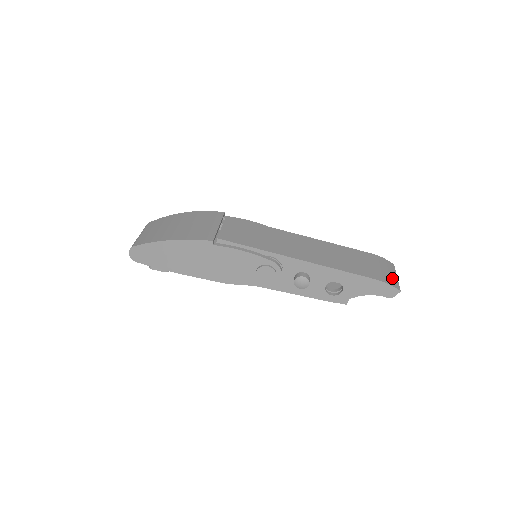
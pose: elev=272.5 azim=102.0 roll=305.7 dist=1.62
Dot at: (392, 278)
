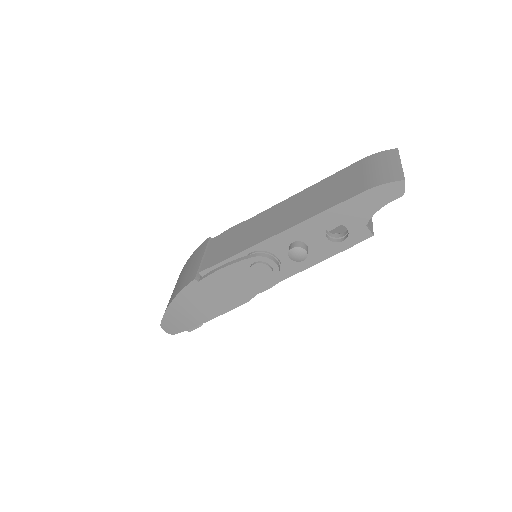
Dot at: (390, 171)
